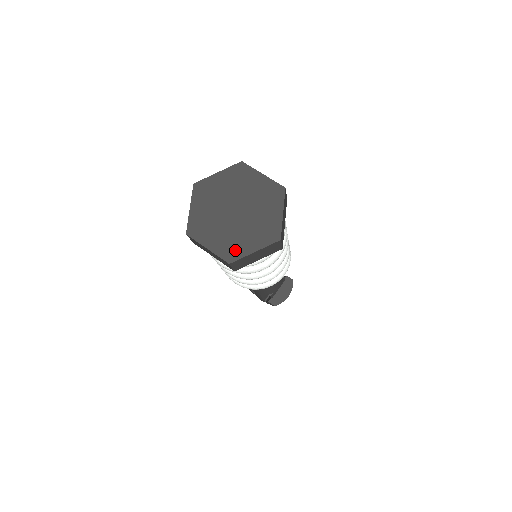
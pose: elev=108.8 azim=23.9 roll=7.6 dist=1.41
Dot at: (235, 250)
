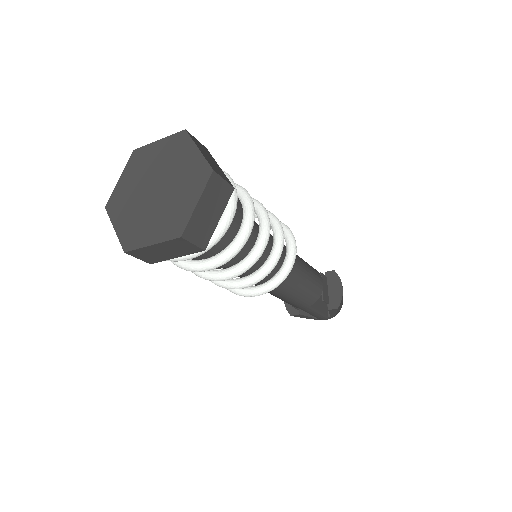
Dot at: (178, 220)
